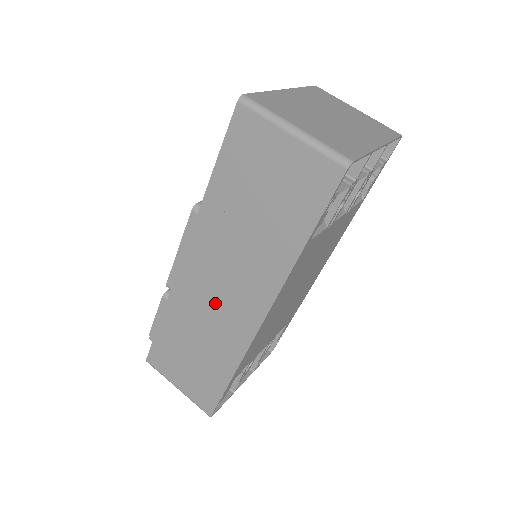
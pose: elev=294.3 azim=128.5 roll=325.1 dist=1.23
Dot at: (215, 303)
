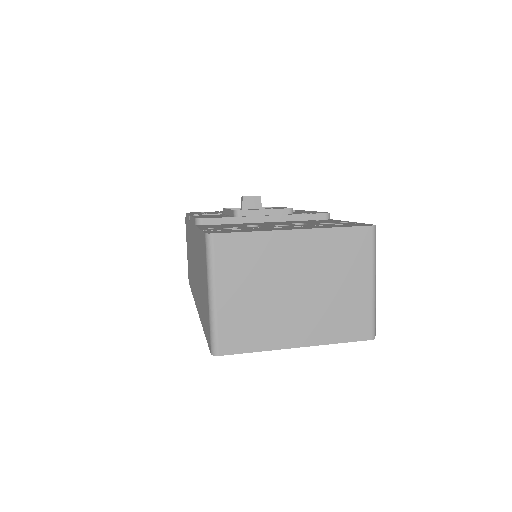
Dot at: (193, 263)
